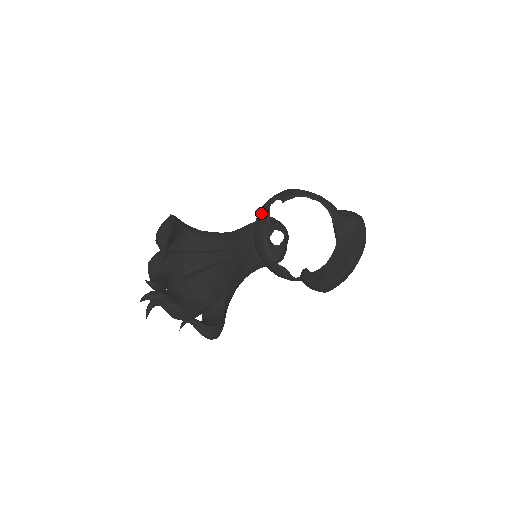
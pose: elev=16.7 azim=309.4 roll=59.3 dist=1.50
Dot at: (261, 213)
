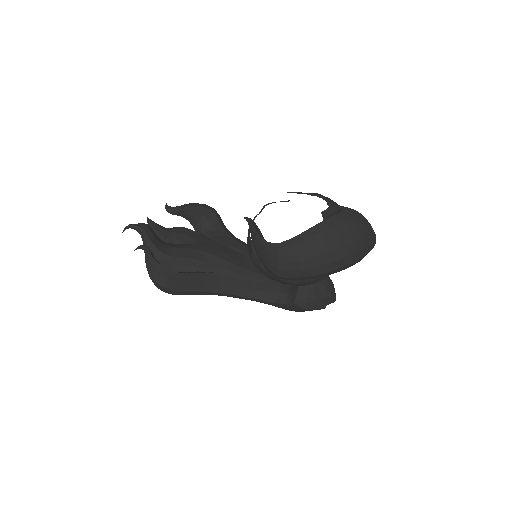
Dot at: occluded
